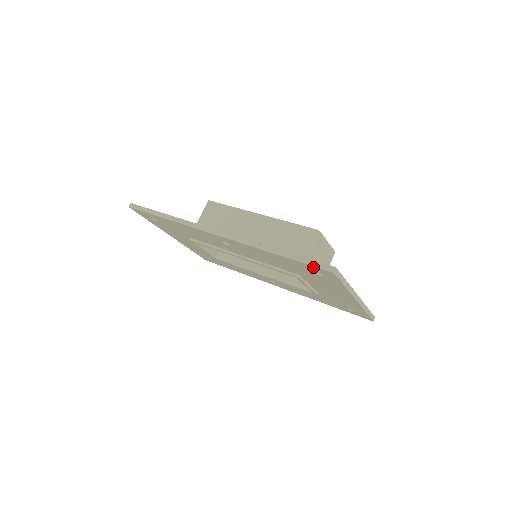
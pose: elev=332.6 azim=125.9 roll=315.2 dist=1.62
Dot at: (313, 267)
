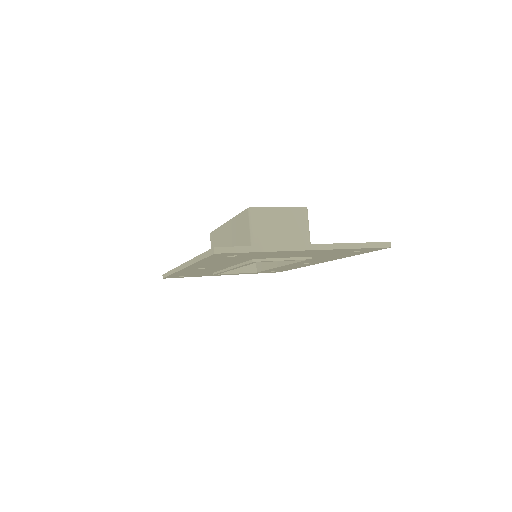
Dot at: (212, 257)
